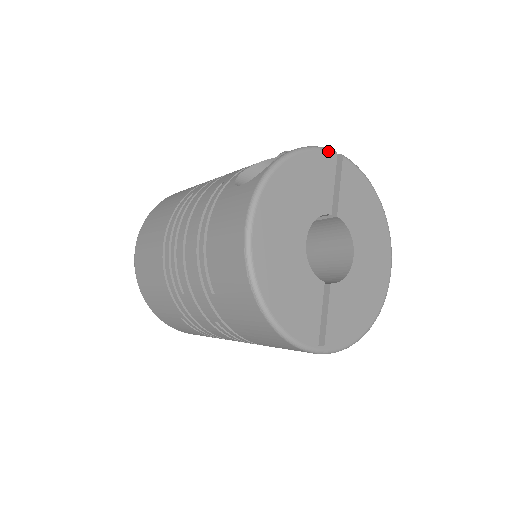
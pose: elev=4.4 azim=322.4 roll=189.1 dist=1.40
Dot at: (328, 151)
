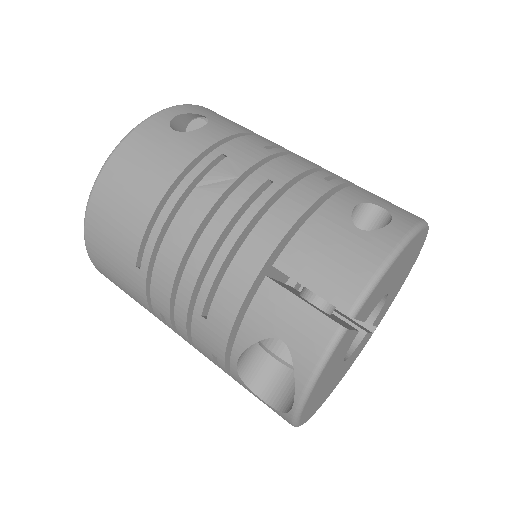
Dot at: (337, 346)
